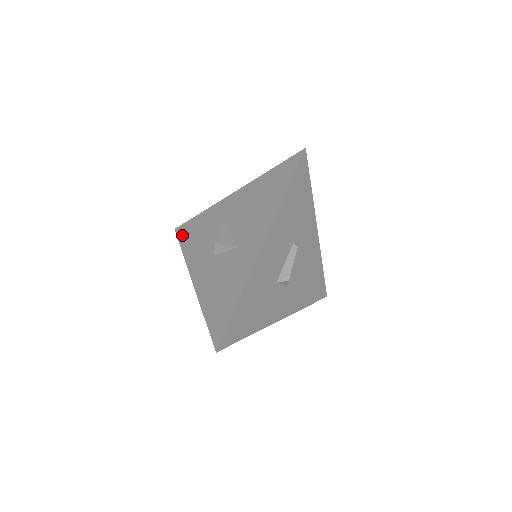
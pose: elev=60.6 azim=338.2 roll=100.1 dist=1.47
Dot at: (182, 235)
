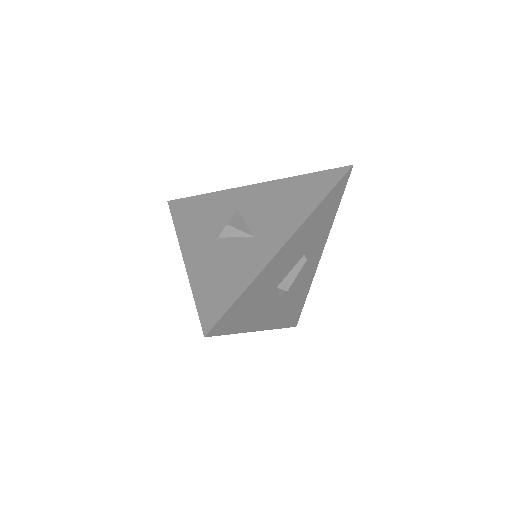
Dot at: (177, 209)
